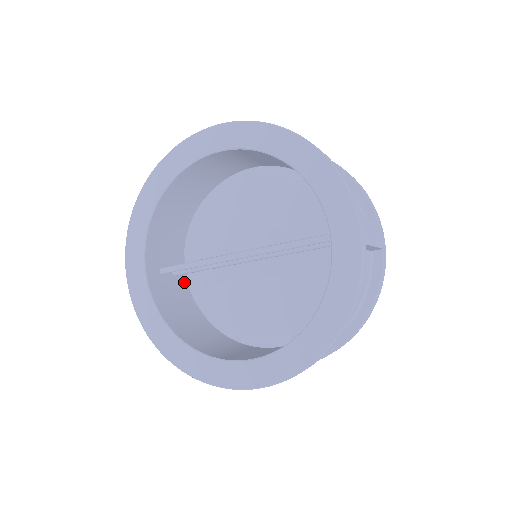
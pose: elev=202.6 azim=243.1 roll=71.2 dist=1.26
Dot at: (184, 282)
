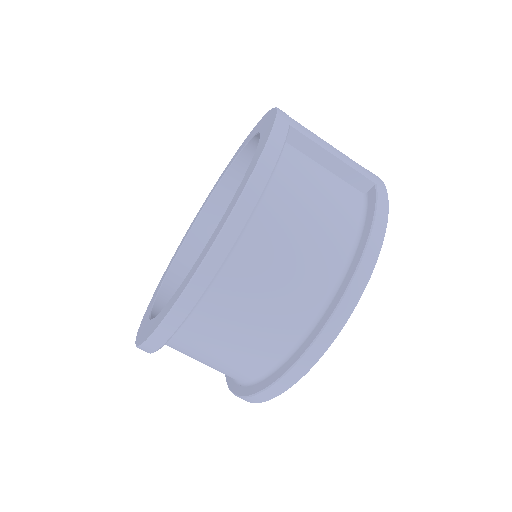
Dot at: occluded
